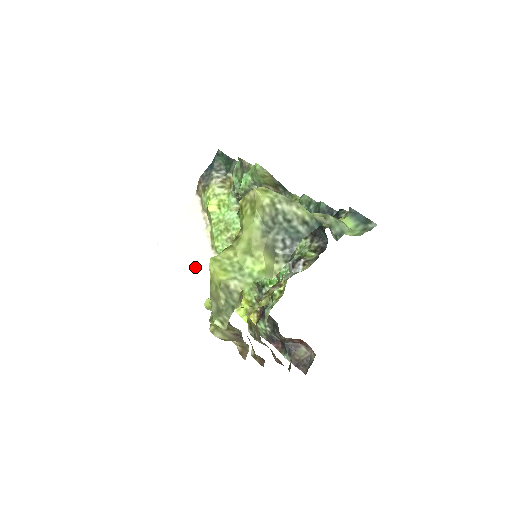
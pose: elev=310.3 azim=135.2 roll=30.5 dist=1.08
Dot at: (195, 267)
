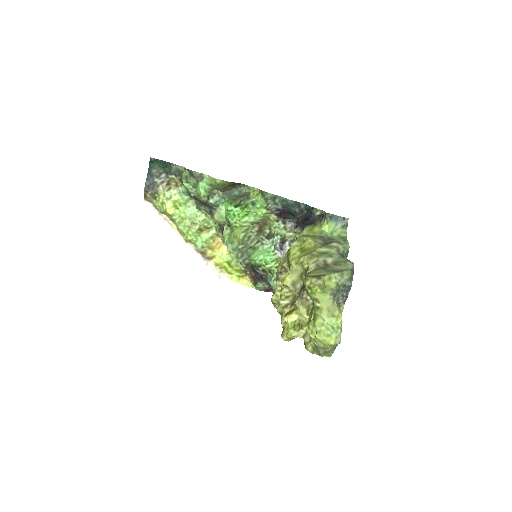
Dot at: (179, 261)
